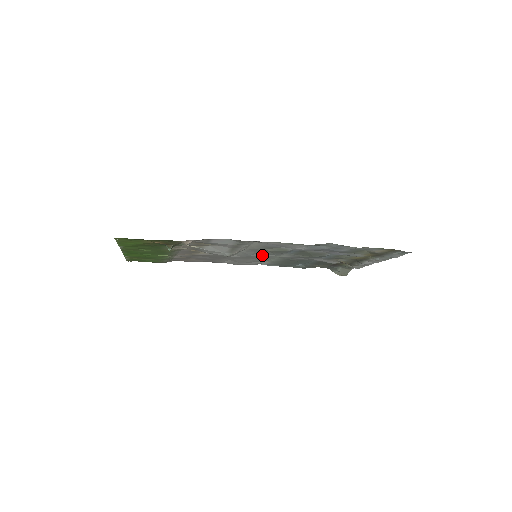
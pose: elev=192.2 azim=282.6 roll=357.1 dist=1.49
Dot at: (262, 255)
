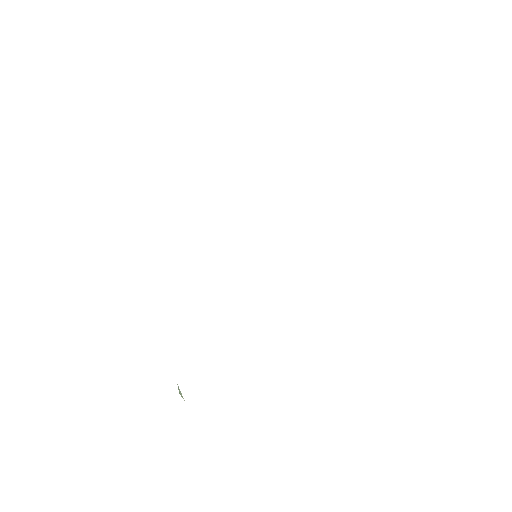
Dot at: occluded
